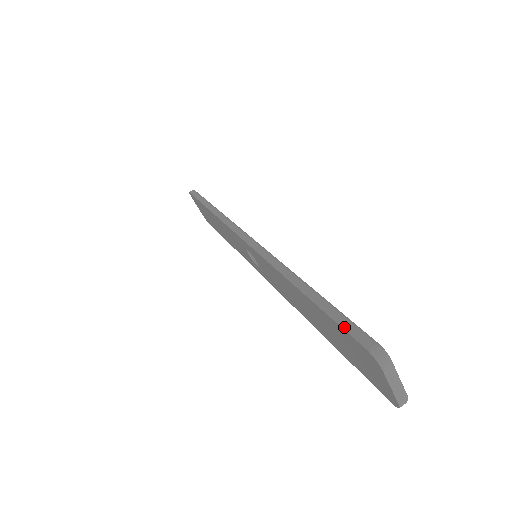
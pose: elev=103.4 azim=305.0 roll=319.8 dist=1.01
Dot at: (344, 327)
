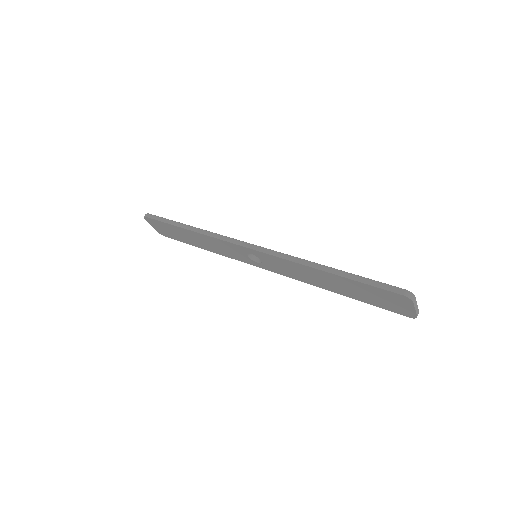
Dot at: (380, 287)
